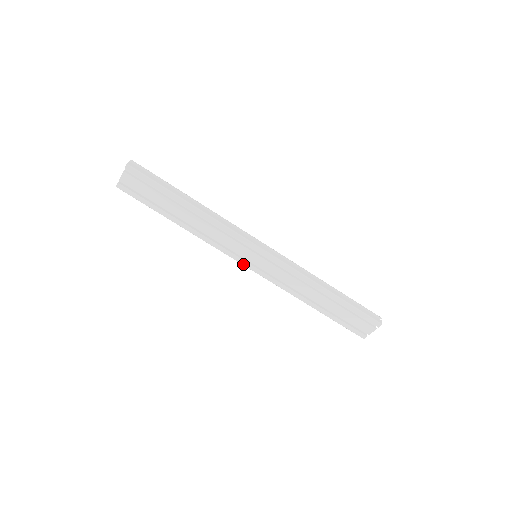
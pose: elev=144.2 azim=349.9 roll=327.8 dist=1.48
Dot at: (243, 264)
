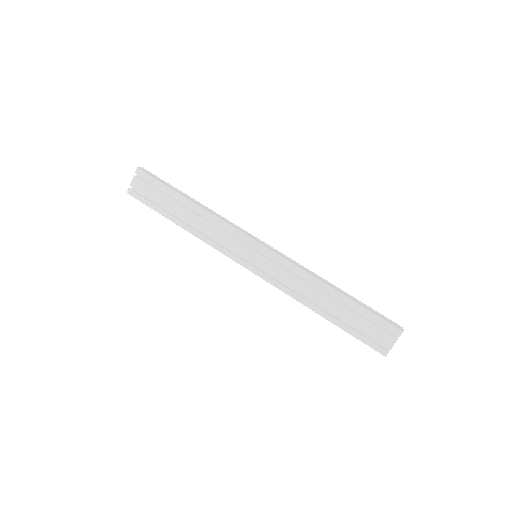
Dot at: (243, 265)
